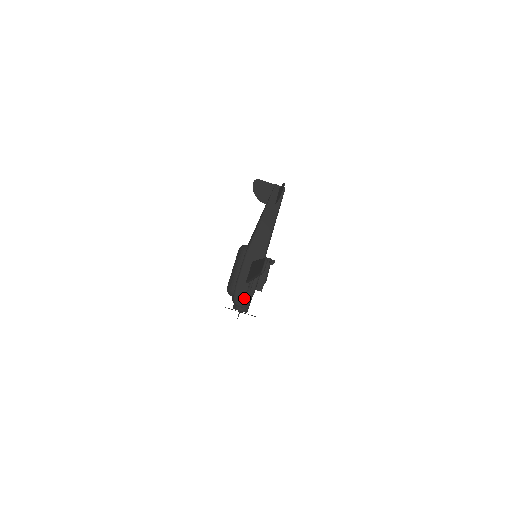
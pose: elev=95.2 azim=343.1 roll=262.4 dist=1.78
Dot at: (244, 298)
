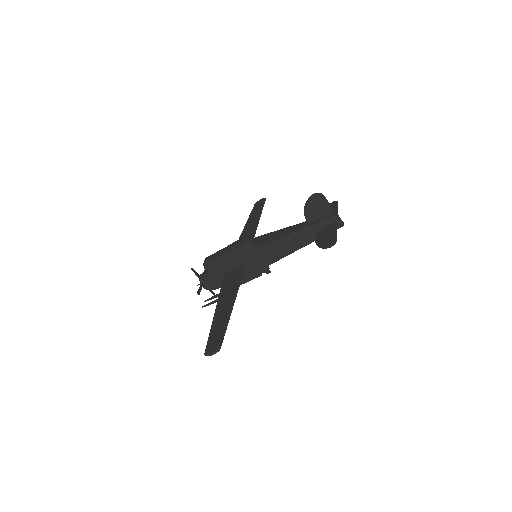
Dot at: (212, 284)
